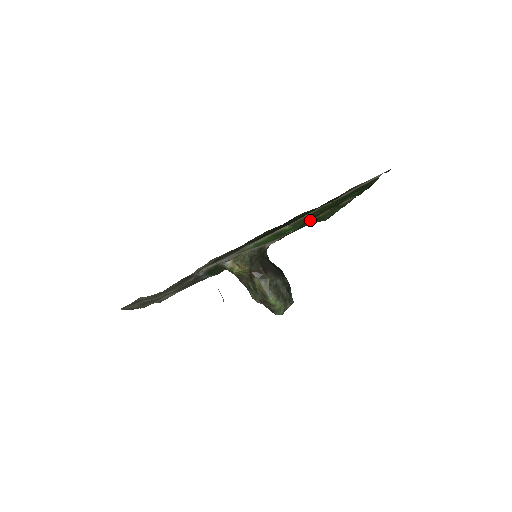
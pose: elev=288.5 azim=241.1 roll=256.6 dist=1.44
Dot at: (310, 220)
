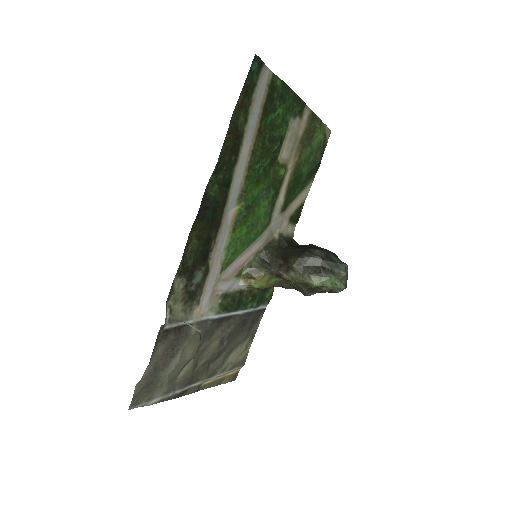
Dot at: (276, 177)
